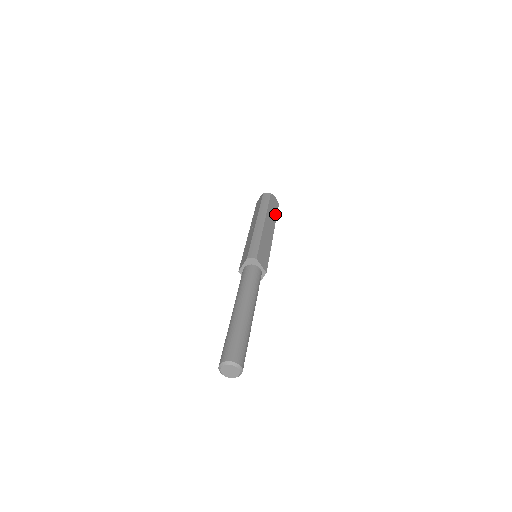
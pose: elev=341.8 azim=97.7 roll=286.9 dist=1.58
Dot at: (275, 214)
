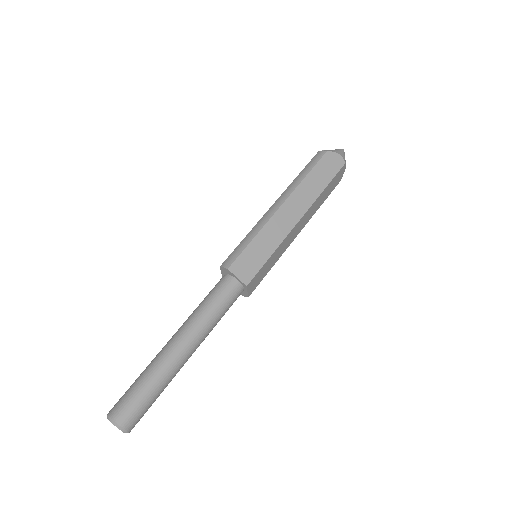
Dot at: (323, 184)
